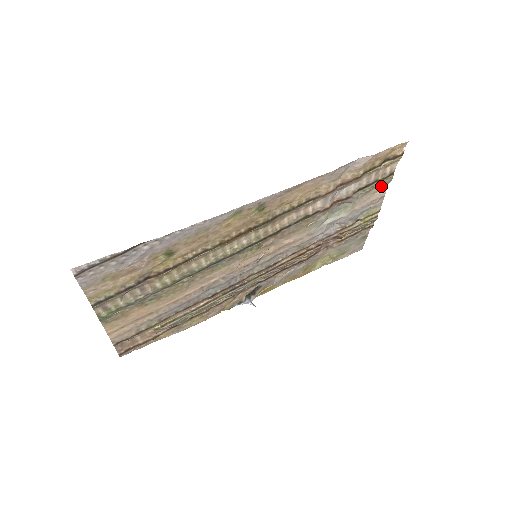
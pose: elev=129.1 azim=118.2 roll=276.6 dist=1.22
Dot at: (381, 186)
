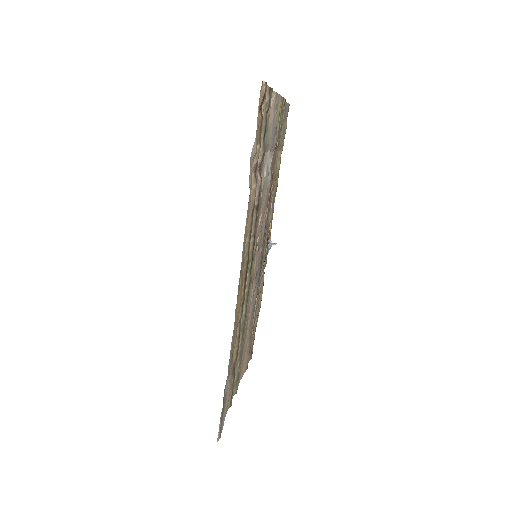
Dot at: occluded
